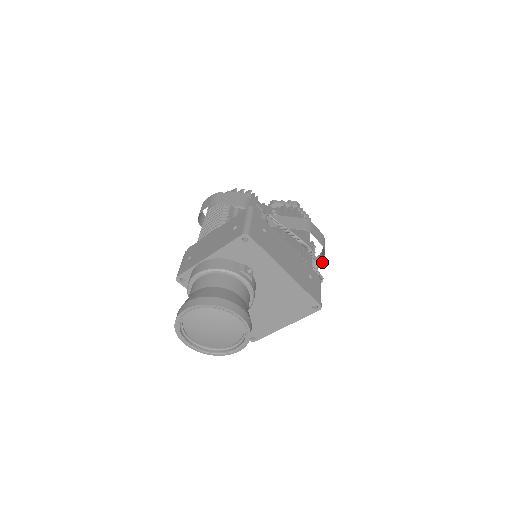
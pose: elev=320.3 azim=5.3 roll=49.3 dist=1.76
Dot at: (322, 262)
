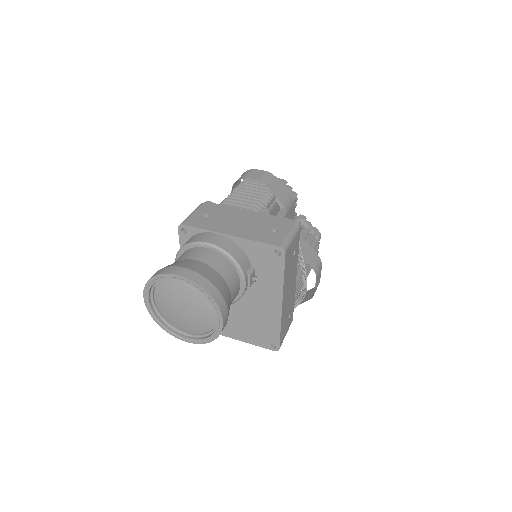
Dot at: (300, 303)
